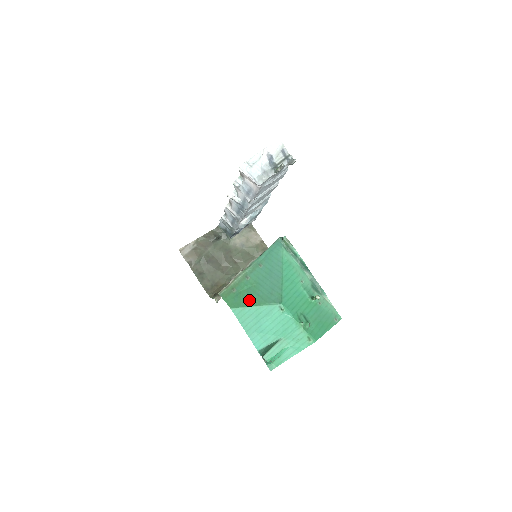
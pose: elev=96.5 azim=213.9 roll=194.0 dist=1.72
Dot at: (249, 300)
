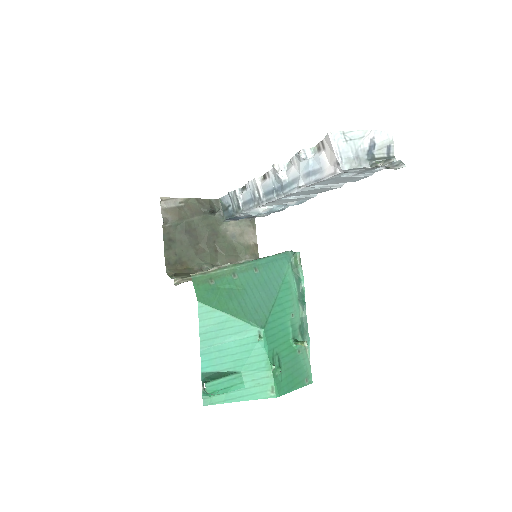
Dot at: (226, 303)
